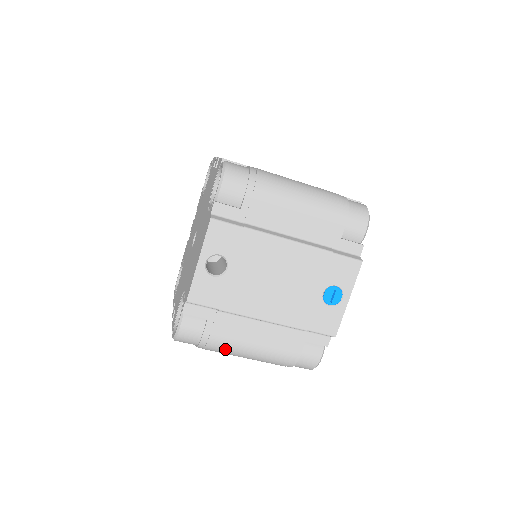
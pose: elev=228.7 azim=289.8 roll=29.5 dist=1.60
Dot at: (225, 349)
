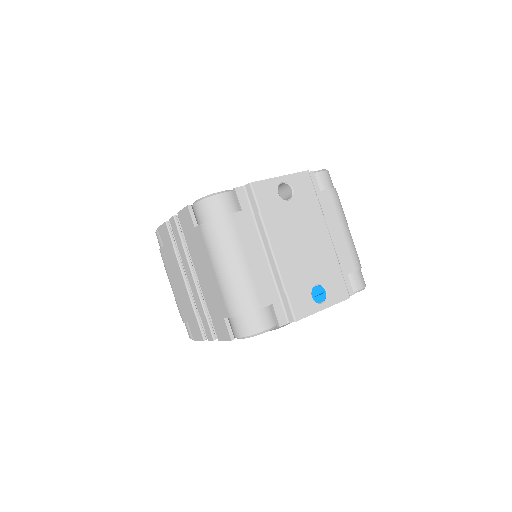
Dot at: (225, 242)
